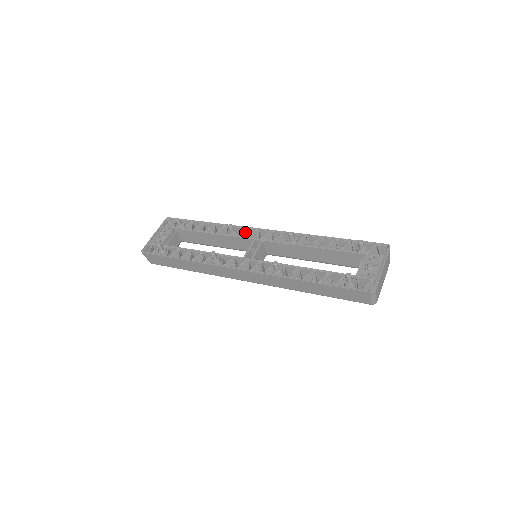
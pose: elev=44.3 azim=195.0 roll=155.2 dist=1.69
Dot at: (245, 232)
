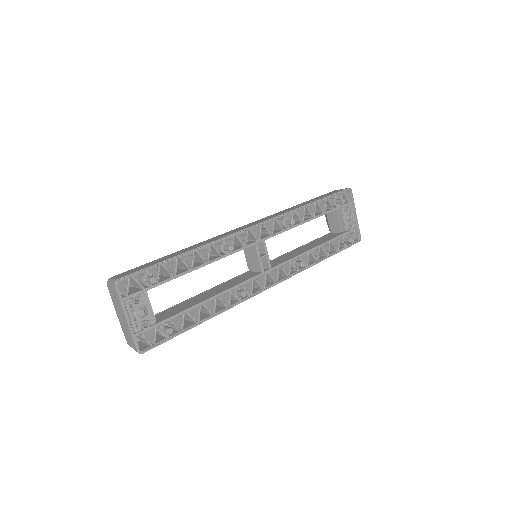
Dot at: (240, 240)
